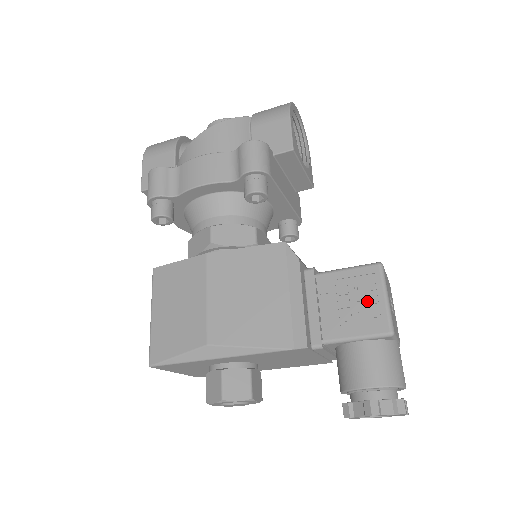
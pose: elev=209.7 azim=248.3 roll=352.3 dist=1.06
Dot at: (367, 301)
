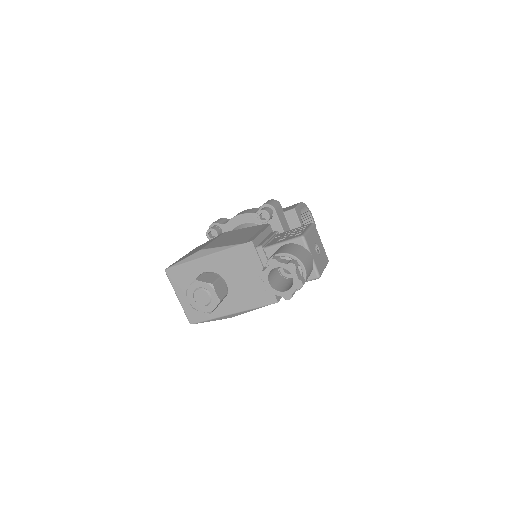
Dot at: (297, 232)
